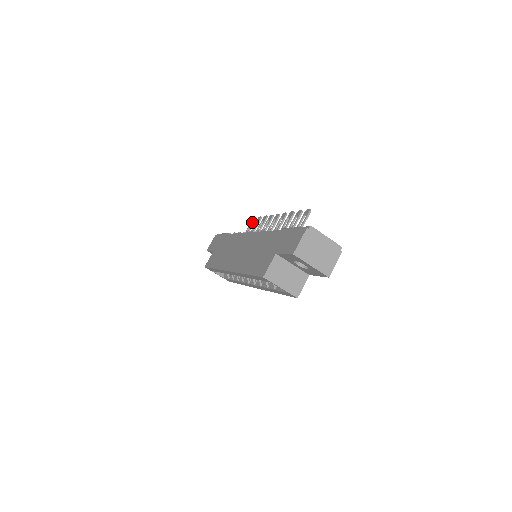
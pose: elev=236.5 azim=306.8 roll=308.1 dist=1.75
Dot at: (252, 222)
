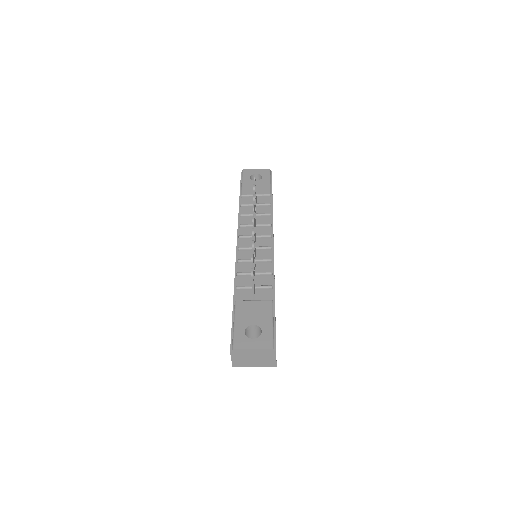
Dot at: occluded
